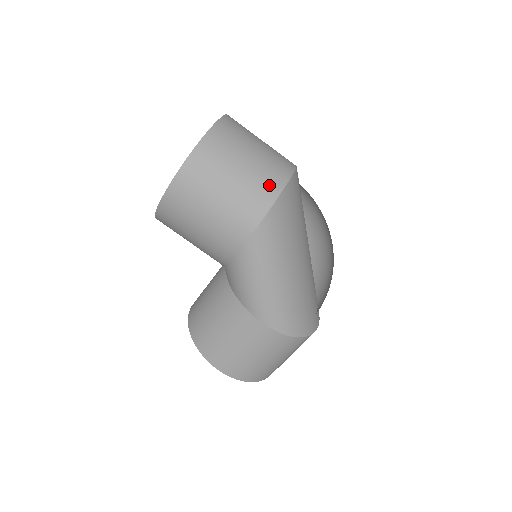
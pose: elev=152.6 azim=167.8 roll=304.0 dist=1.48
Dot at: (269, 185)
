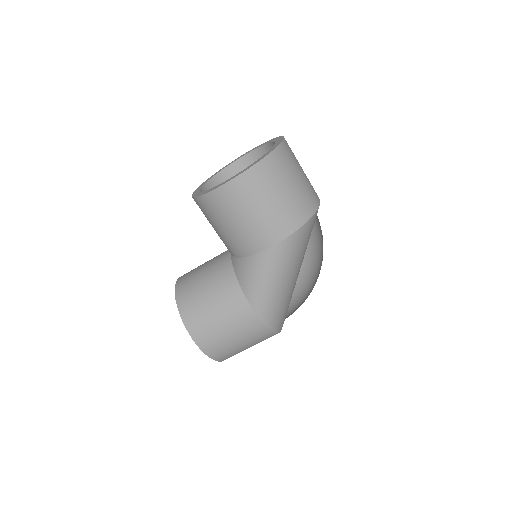
Dot at: (307, 206)
